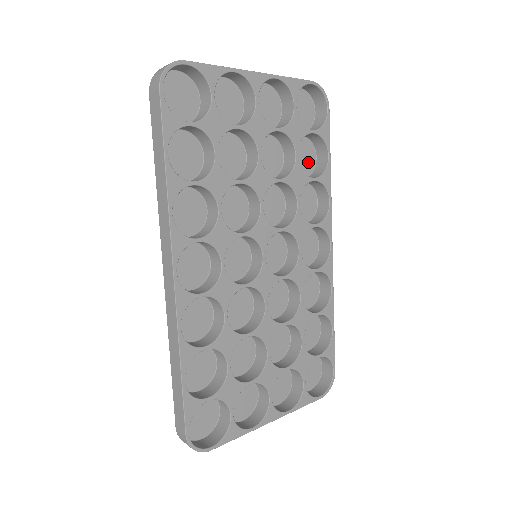
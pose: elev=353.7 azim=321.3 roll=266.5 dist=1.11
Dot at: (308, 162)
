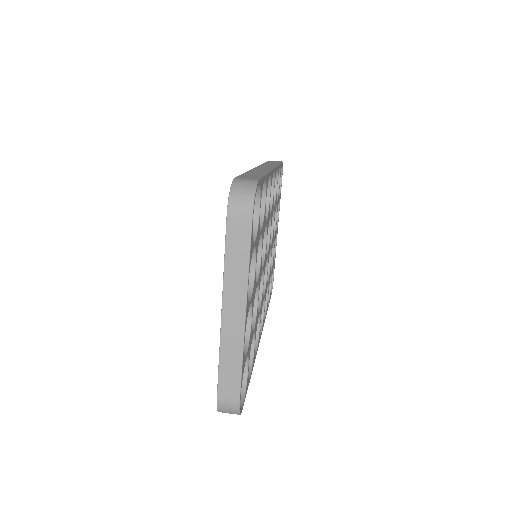
Dot at: occluded
